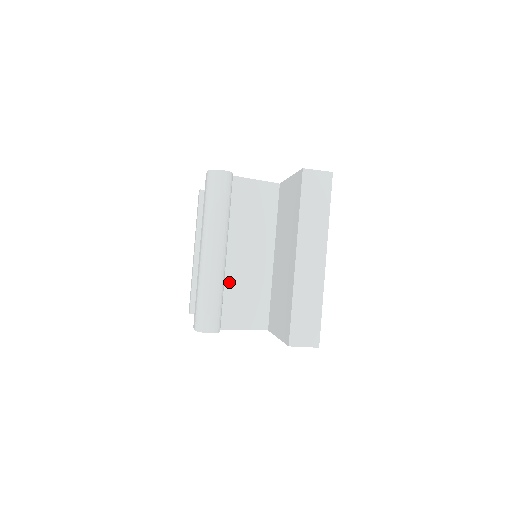
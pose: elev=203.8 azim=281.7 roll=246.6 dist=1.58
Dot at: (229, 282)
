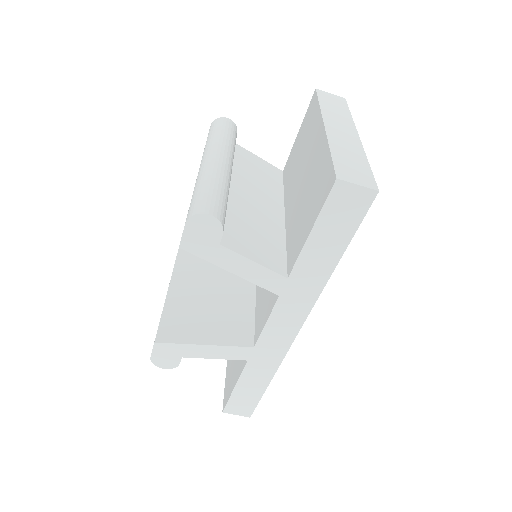
Dot at: (233, 209)
